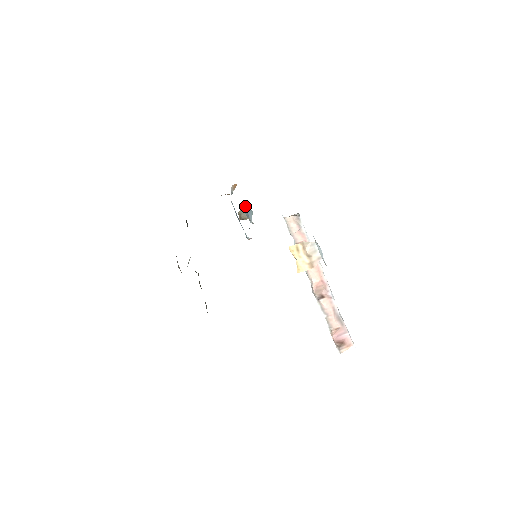
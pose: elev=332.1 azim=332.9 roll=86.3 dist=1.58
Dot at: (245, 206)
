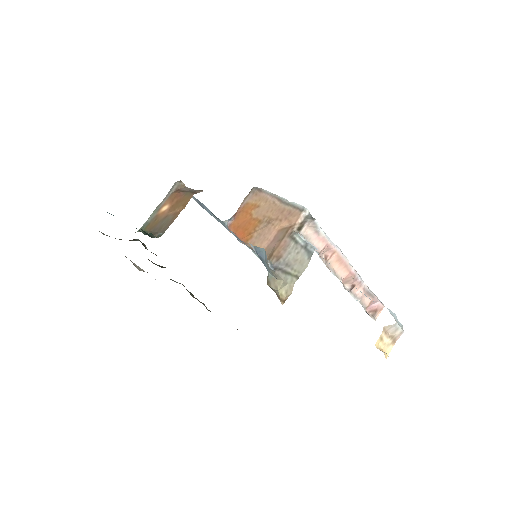
Dot at: (259, 255)
